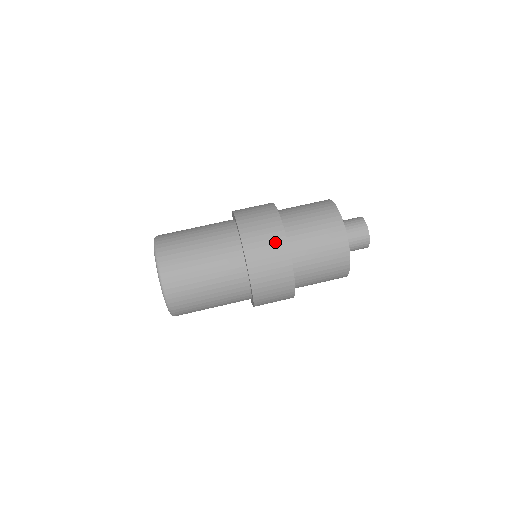
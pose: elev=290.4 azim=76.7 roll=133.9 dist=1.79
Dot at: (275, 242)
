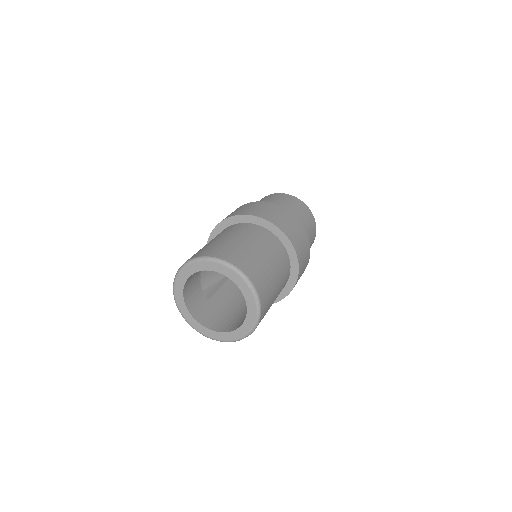
Dot at: (302, 233)
